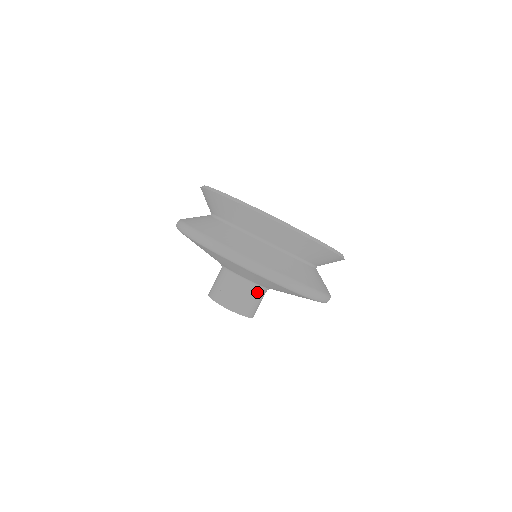
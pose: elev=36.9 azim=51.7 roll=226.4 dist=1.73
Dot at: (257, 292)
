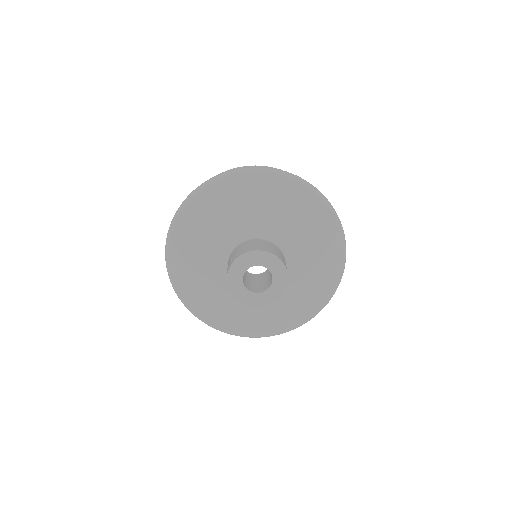
Dot at: (270, 244)
